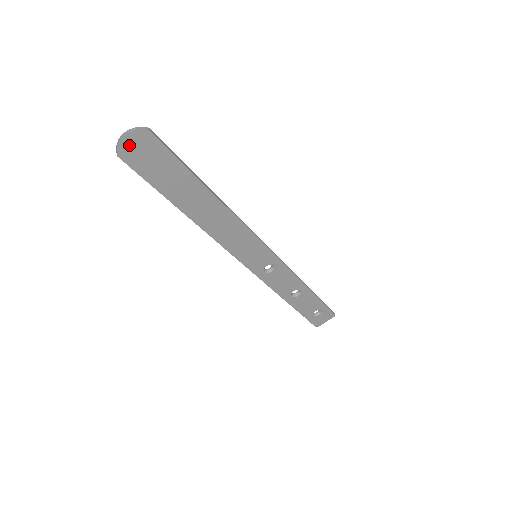
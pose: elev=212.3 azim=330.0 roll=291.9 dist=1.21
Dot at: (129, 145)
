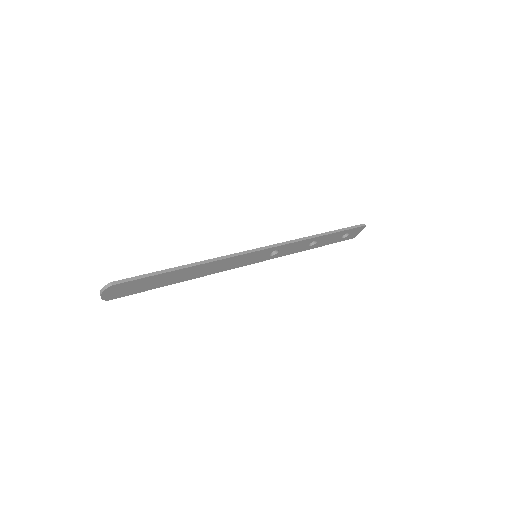
Dot at: (108, 295)
